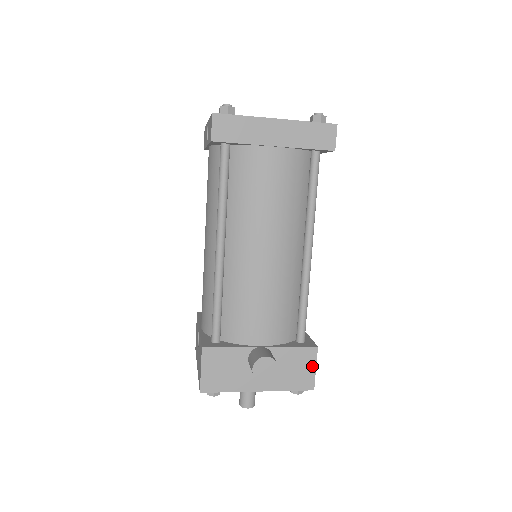
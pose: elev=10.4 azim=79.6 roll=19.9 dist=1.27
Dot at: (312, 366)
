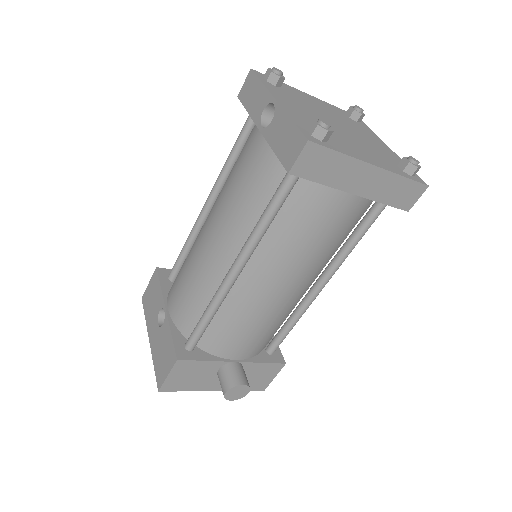
Dot at: (273, 376)
